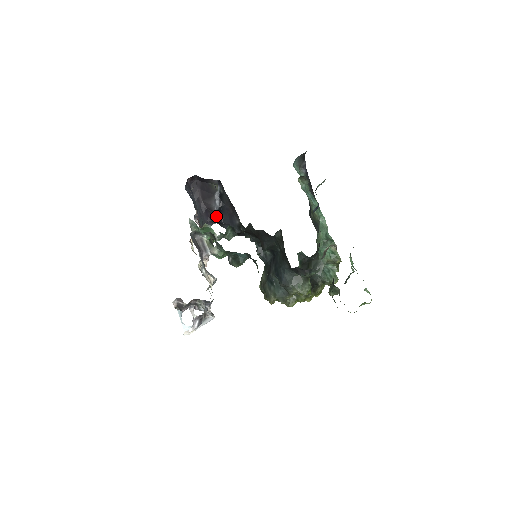
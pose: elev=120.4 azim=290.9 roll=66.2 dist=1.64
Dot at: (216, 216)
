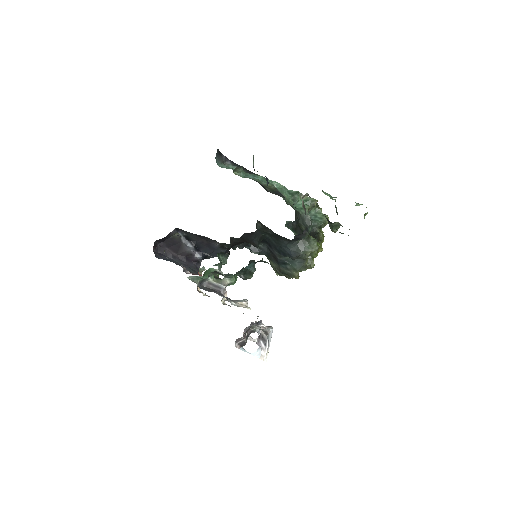
Dot at: (197, 255)
